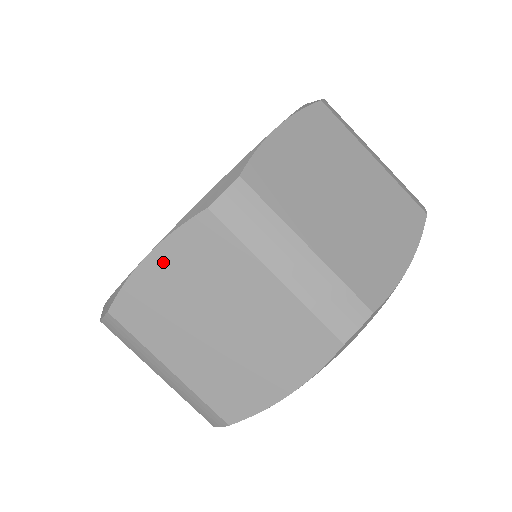
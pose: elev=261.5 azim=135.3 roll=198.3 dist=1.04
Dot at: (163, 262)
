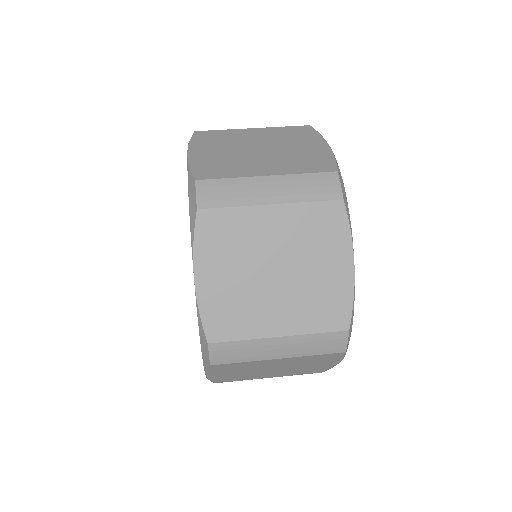
Dot at: (199, 150)
